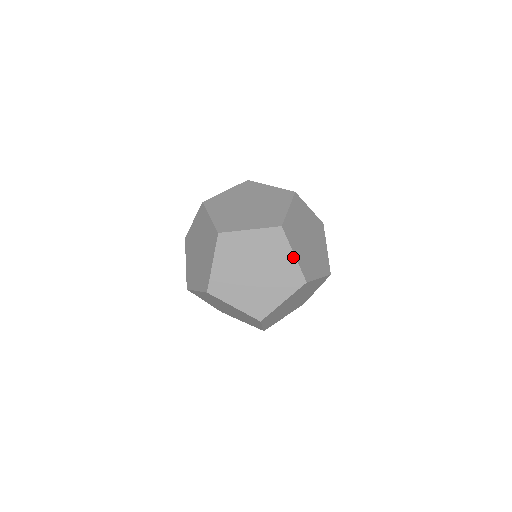
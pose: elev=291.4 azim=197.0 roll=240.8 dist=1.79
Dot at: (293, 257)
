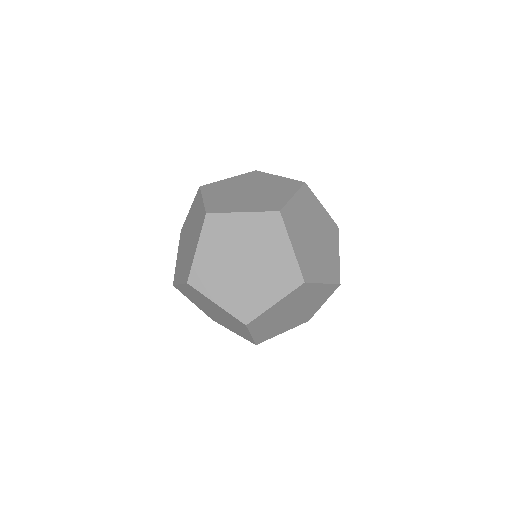
Dot at: (218, 306)
